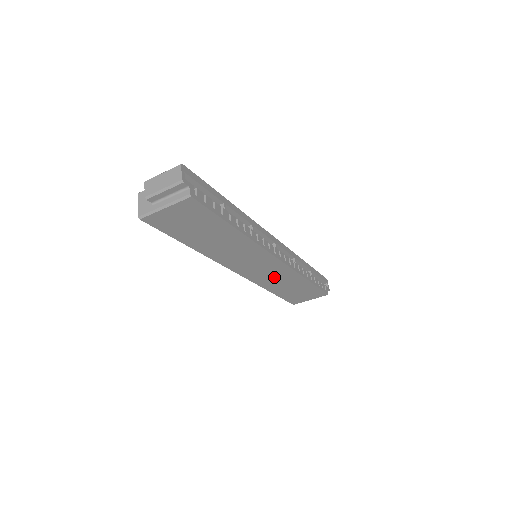
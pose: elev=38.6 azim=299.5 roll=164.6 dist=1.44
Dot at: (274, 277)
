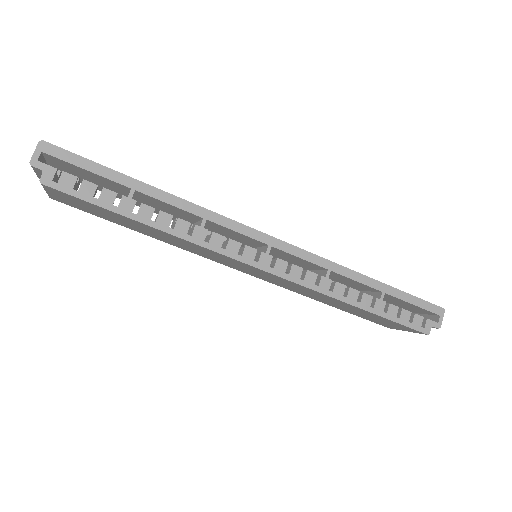
Dot at: (298, 288)
